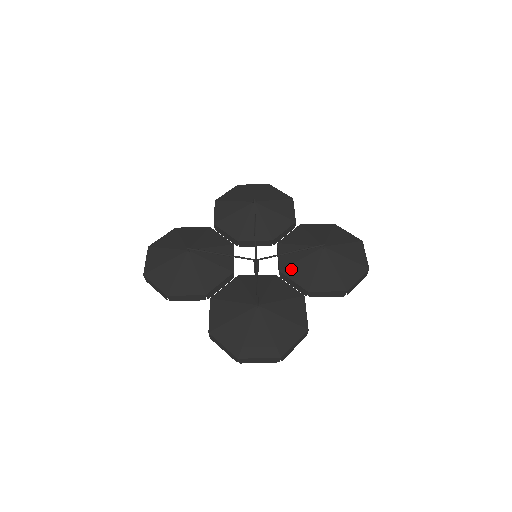
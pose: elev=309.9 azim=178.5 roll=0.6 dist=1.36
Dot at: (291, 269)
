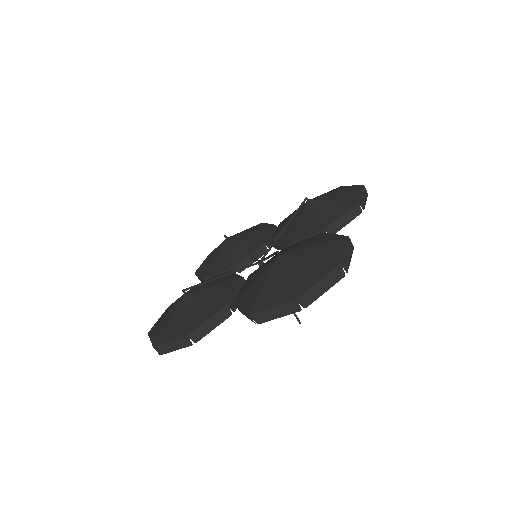
Dot at: (252, 275)
